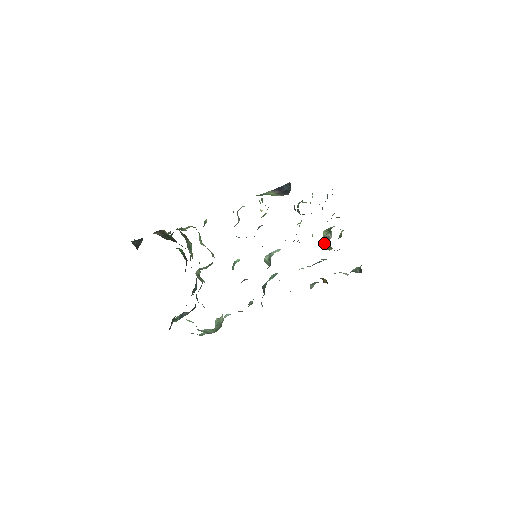
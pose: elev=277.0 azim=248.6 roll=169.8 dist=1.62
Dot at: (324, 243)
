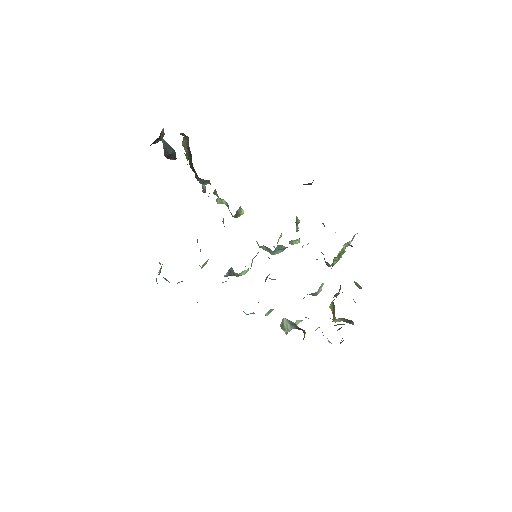
Dot at: (332, 308)
